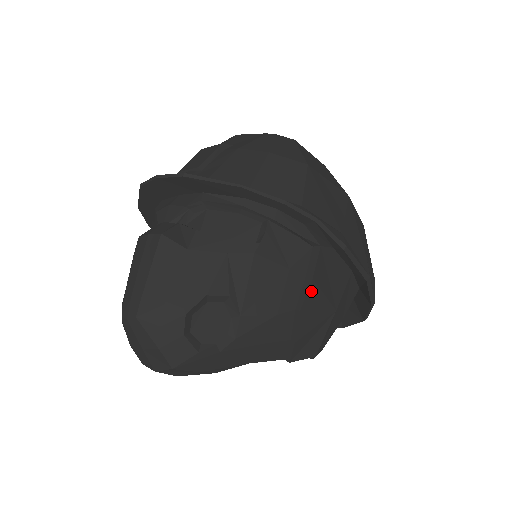
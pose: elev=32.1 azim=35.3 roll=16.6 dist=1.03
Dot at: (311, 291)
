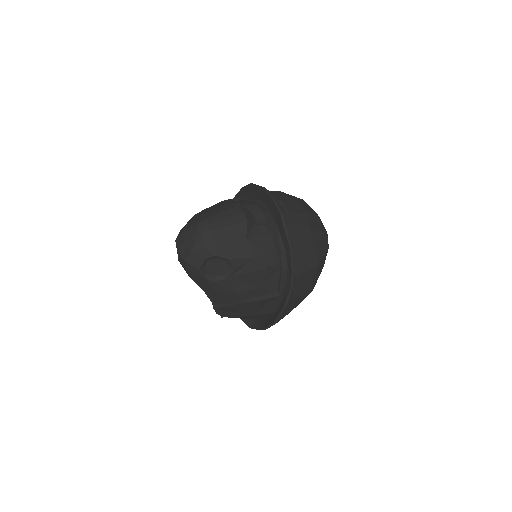
Dot at: (256, 302)
